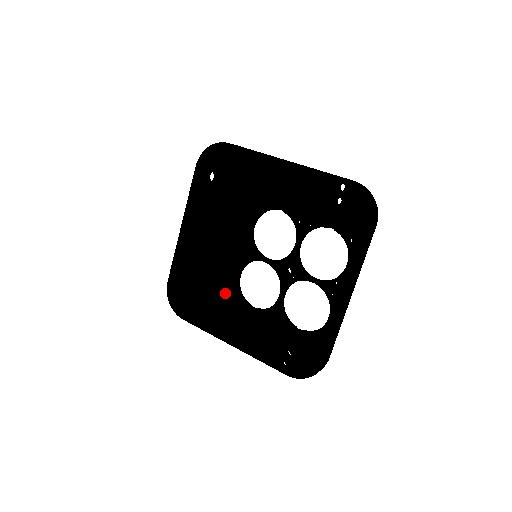
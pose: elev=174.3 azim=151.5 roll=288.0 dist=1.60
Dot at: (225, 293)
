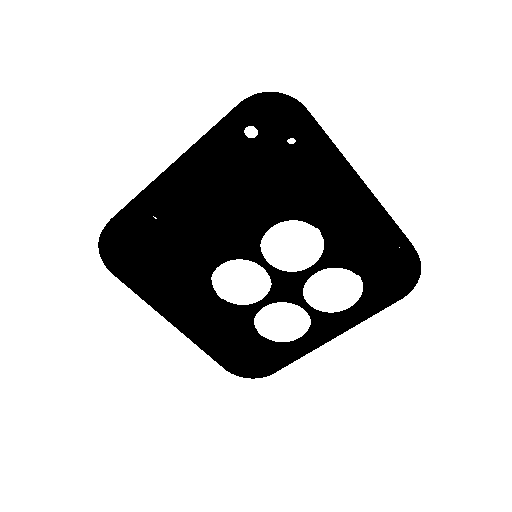
Dot at: (194, 276)
